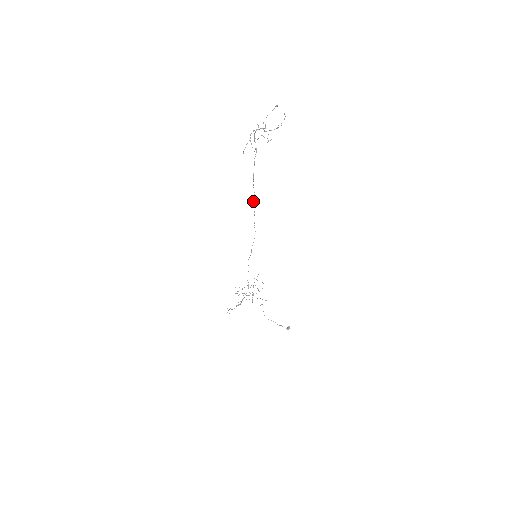
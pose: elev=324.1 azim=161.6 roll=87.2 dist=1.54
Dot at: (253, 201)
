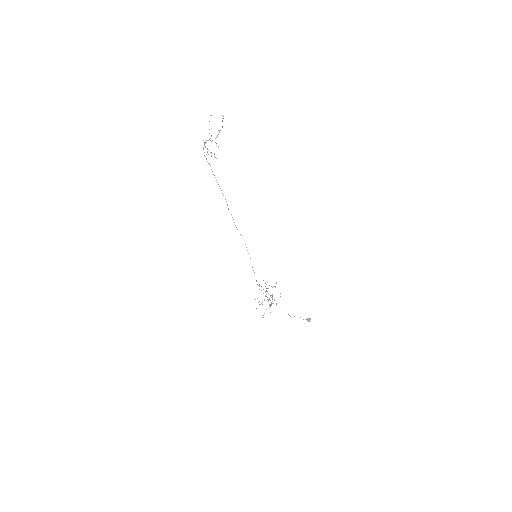
Dot at: (228, 209)
